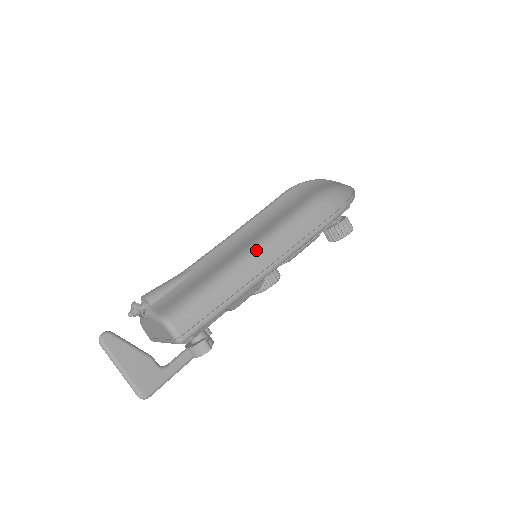
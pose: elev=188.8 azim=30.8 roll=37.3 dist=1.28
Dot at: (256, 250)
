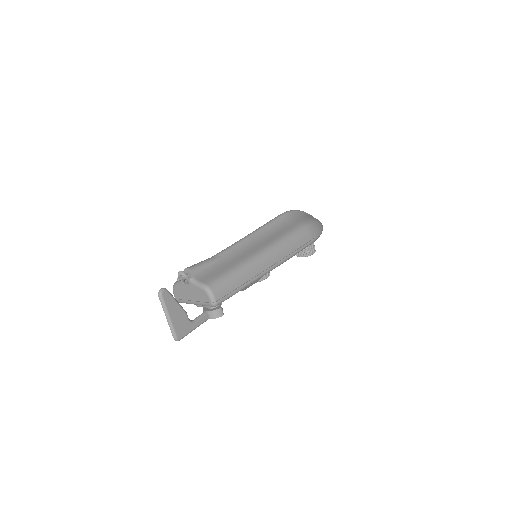
Dot at: (266, 253)
